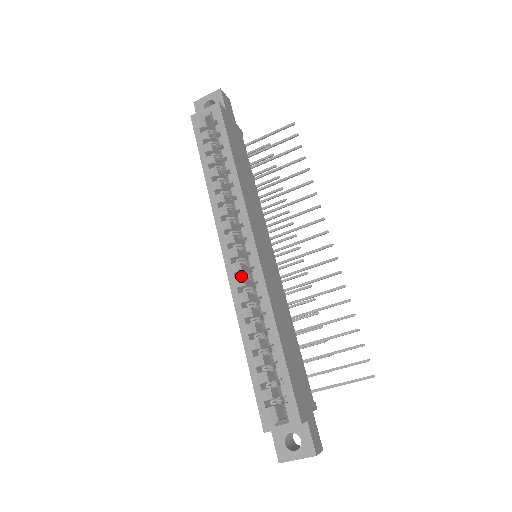
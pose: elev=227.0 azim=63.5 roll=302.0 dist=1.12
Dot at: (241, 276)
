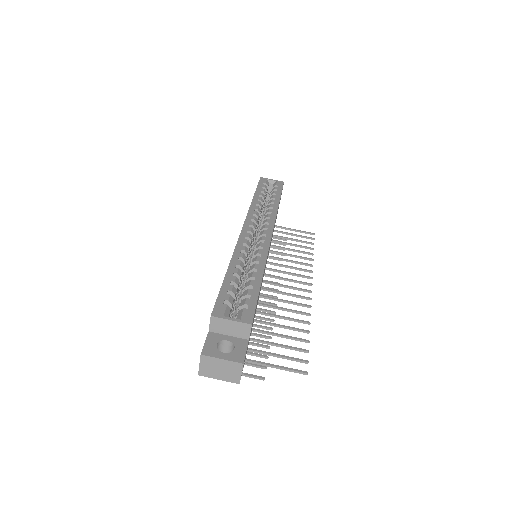
Dot at: occluded
